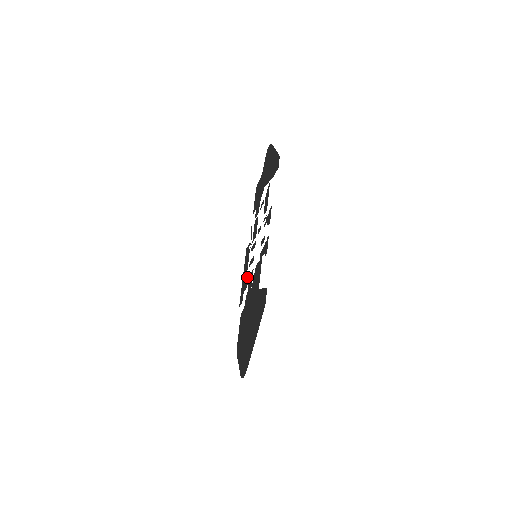
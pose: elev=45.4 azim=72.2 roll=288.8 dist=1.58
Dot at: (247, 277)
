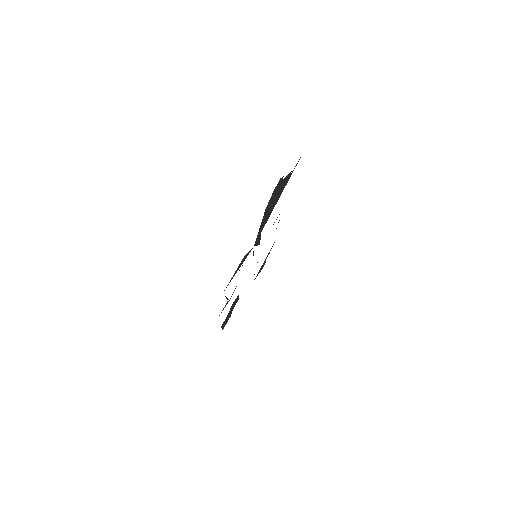
Dot at: occluded
